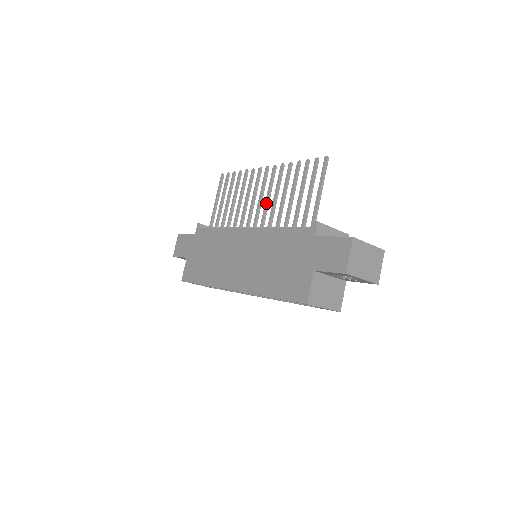
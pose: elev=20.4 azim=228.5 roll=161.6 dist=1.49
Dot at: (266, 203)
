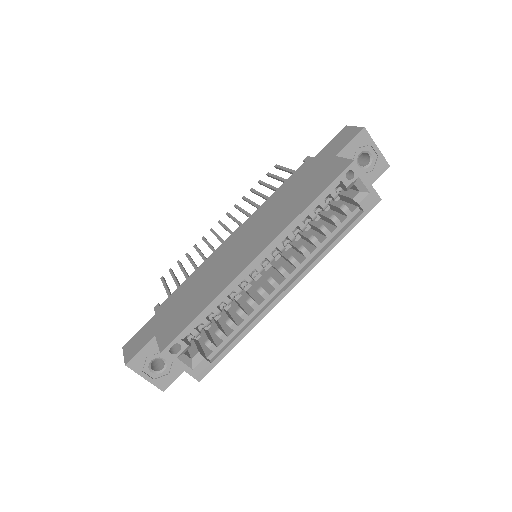
Dot at: (239, 222)
